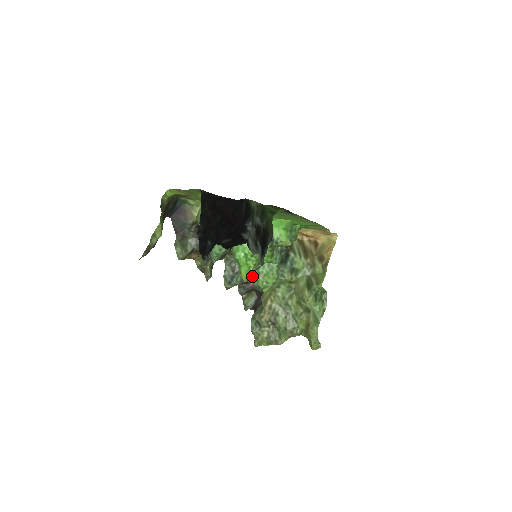
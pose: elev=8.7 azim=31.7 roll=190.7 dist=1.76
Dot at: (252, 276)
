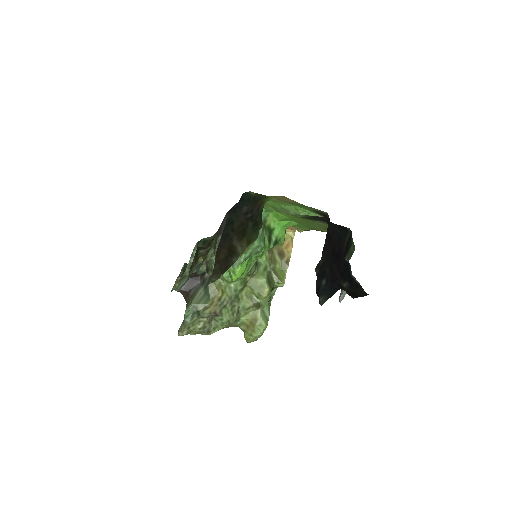
Dot at: occluded
